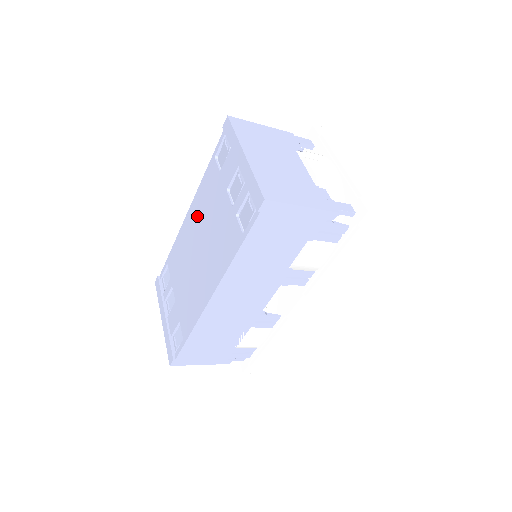
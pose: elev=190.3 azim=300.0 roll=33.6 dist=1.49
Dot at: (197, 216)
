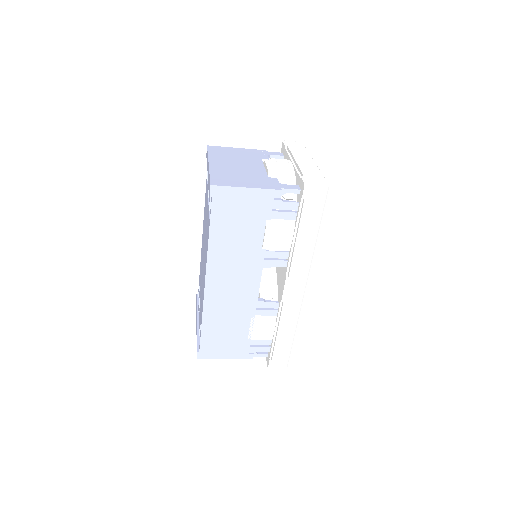
Dot at: occluded
